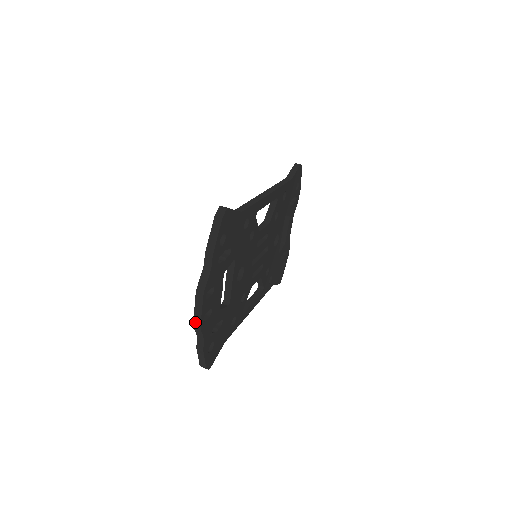
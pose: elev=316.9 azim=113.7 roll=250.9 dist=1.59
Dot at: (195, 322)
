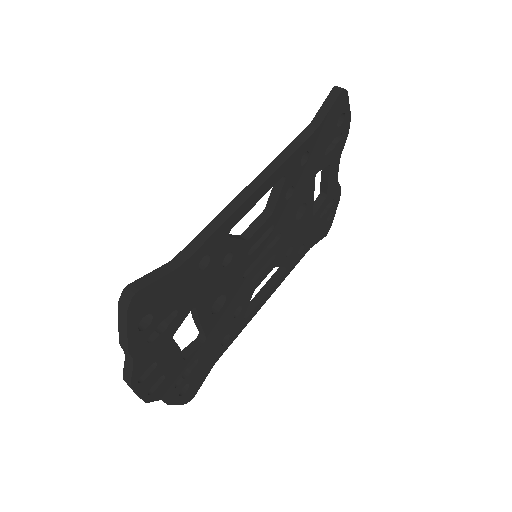
Dot at: (138, 396)
